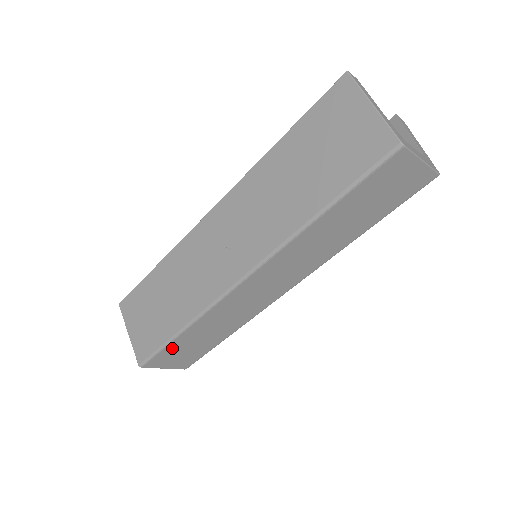
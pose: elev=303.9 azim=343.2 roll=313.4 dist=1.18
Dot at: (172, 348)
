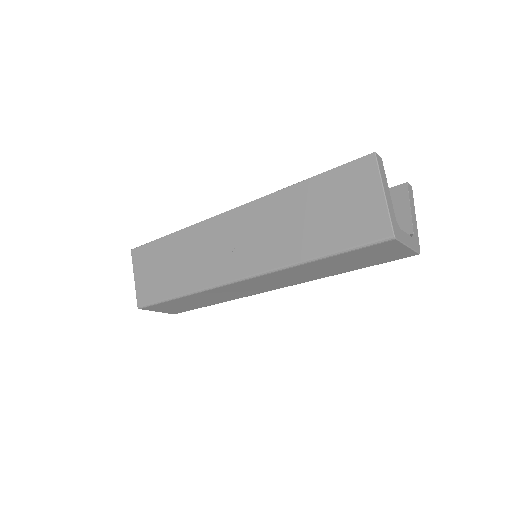
Dot at: (168, 303)
